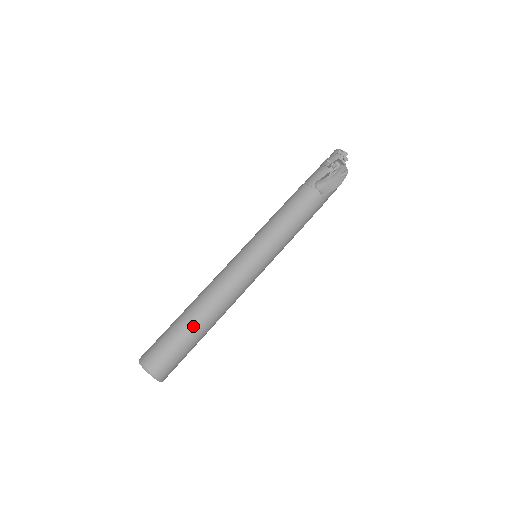
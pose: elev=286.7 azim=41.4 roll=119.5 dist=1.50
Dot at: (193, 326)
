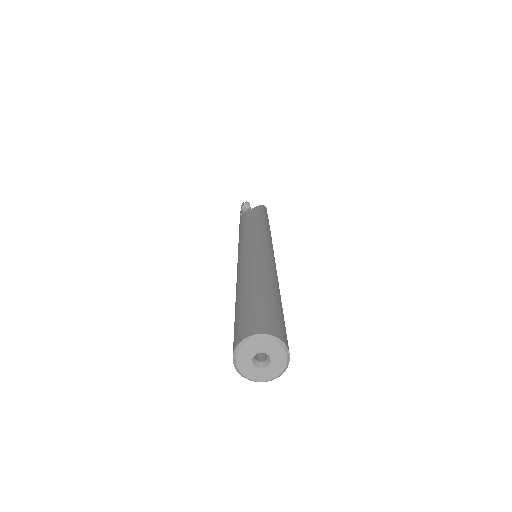
Dot at: (242, 293)
